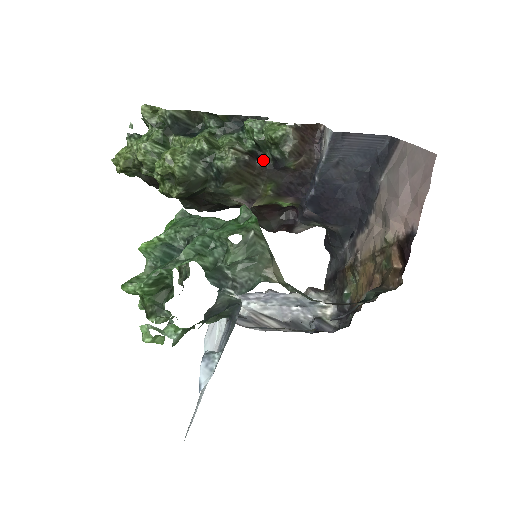
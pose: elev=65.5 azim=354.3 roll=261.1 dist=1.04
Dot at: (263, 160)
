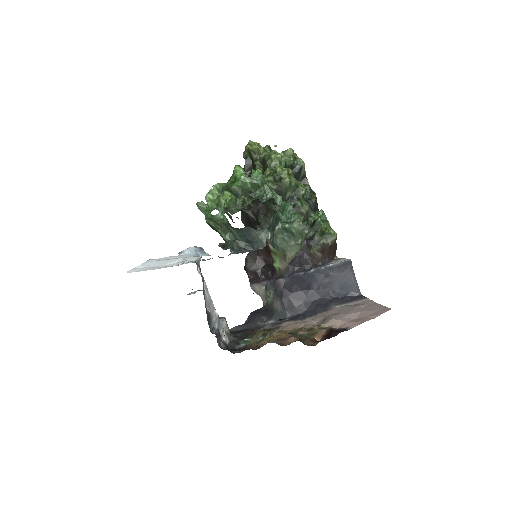
Dot at: occluded
